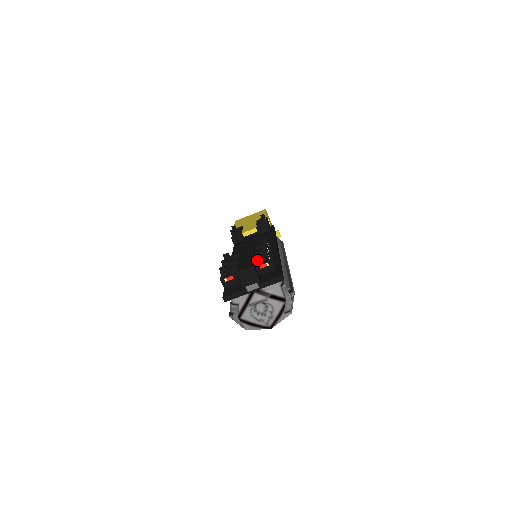
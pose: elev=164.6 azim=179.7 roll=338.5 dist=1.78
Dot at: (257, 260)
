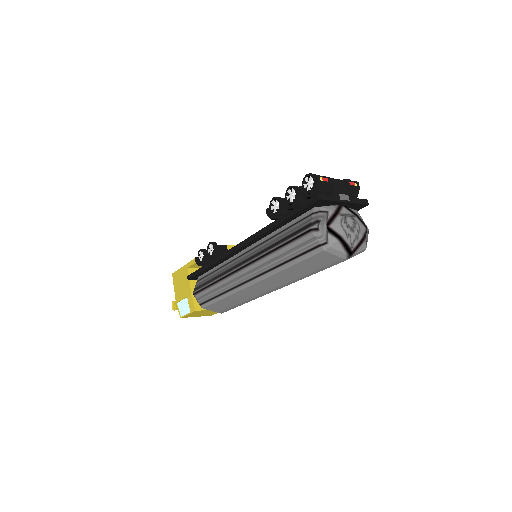
Dot at: occluded
